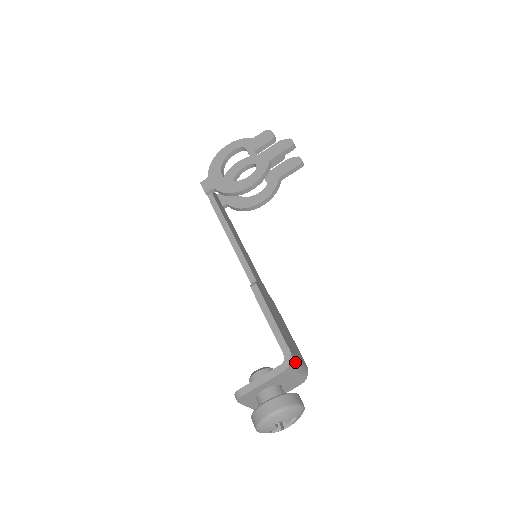
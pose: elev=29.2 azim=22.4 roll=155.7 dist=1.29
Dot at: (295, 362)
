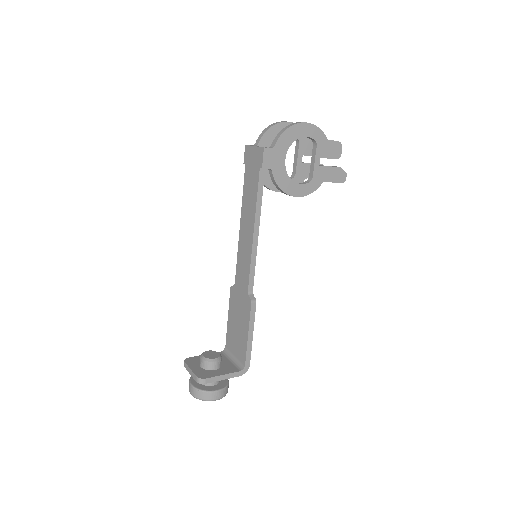
Dot at: occluded
